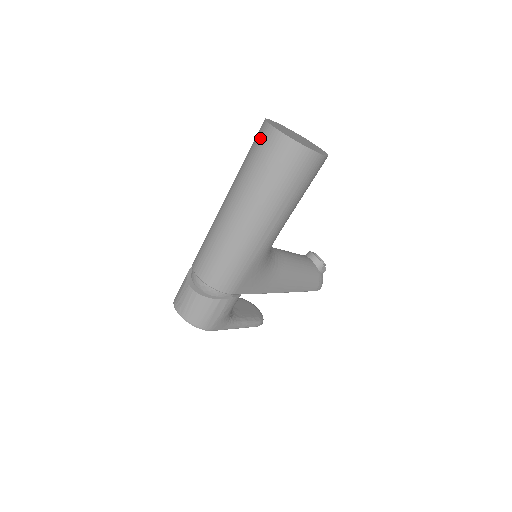
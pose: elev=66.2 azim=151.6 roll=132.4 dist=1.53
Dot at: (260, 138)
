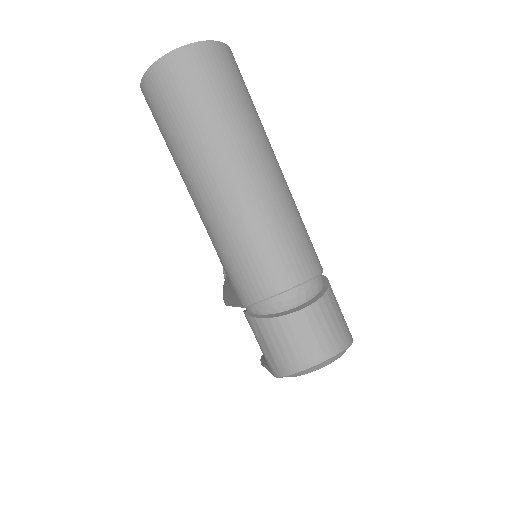
Dot at: (182, 73)
